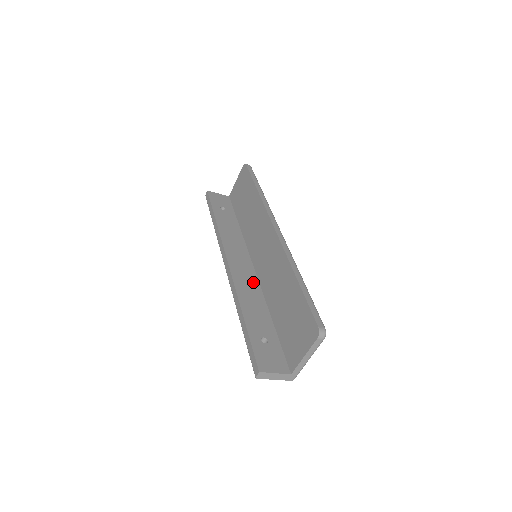
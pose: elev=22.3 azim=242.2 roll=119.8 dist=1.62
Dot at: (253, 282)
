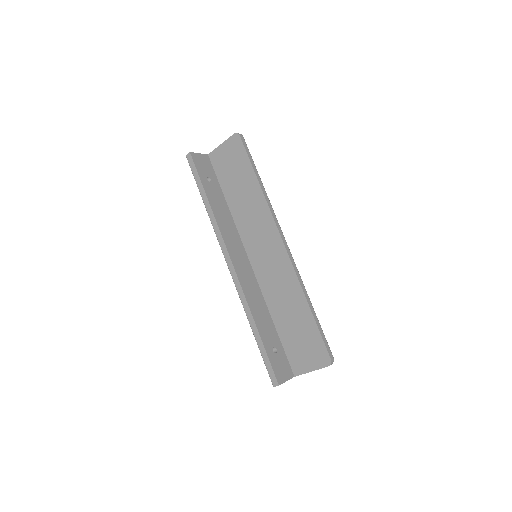
Dot at: (254, 283)
